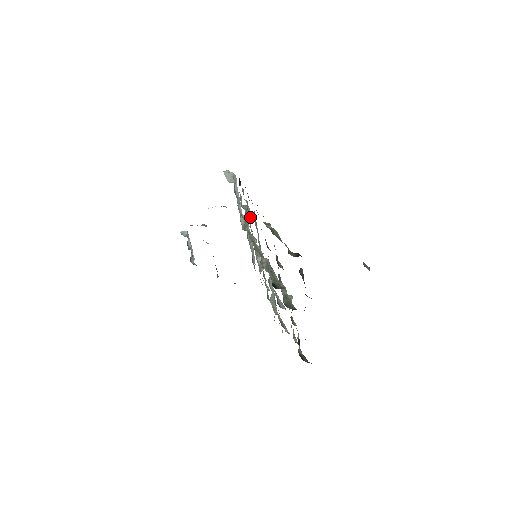
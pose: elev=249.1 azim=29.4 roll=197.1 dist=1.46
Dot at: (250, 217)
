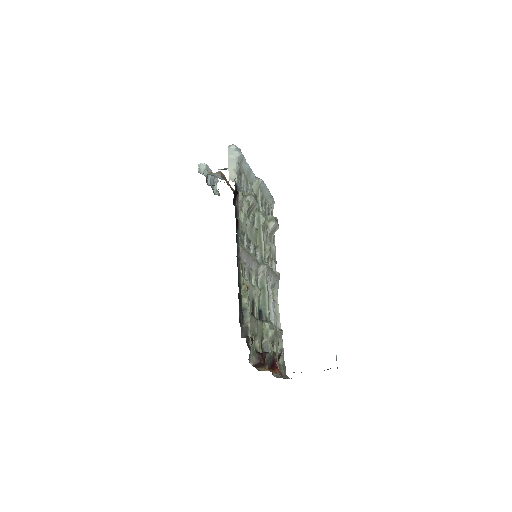
Dot at: (256, 204)
